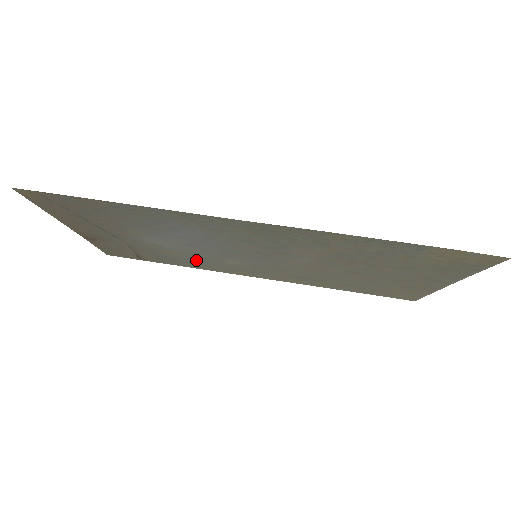
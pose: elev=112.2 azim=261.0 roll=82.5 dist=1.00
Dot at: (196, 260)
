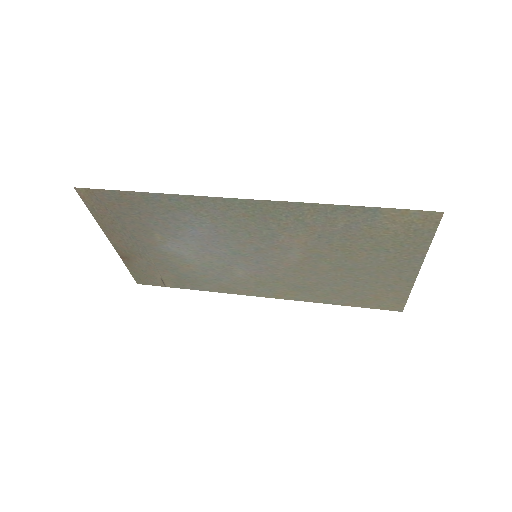
Dot at: (210, 276)
